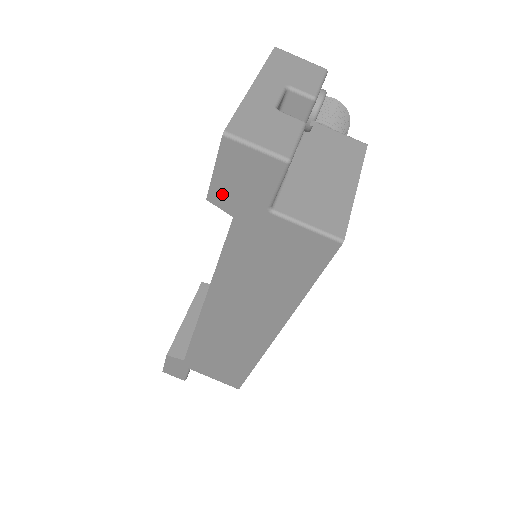
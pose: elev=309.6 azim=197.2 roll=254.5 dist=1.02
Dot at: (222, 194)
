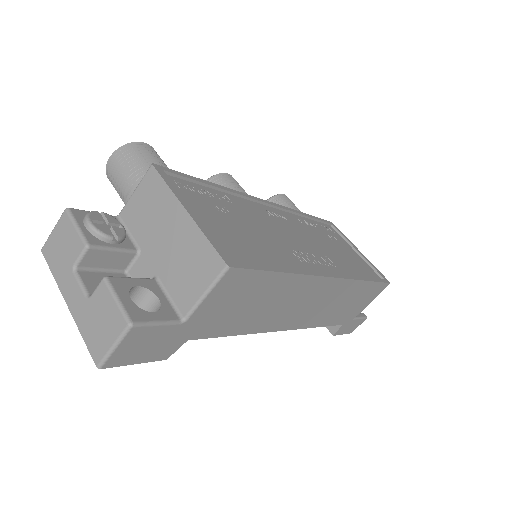
Dot at: (162, 353)
